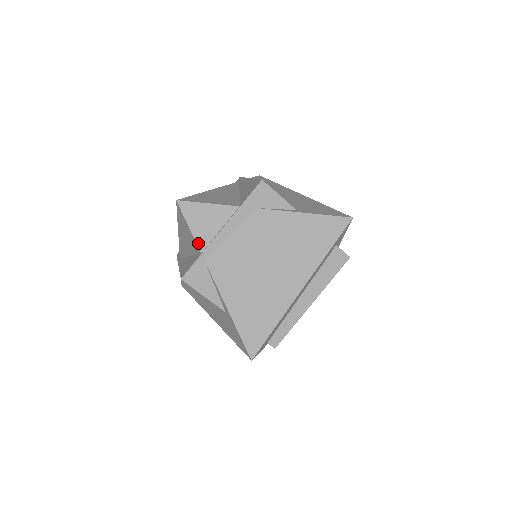
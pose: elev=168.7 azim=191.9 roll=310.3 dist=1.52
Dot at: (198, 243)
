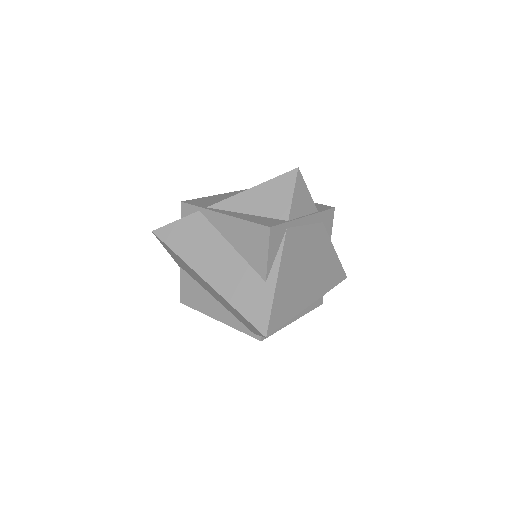
Dot at: (291, 211)
